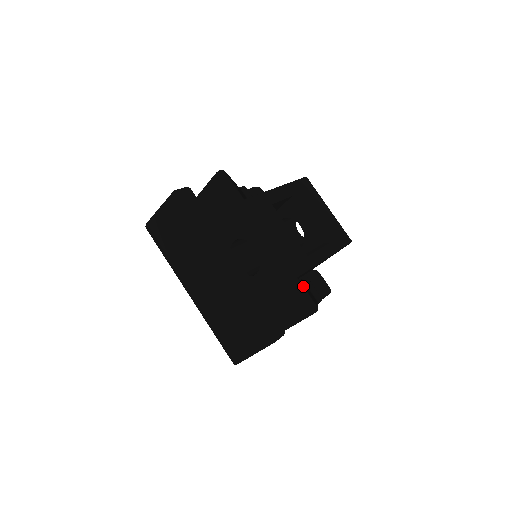
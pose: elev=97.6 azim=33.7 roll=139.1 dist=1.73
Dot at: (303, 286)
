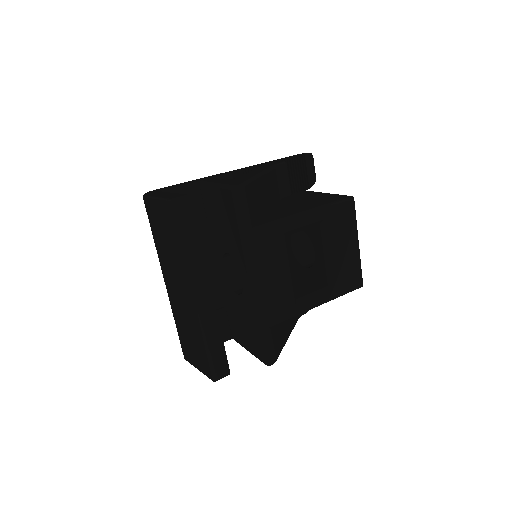
Dot at: (271, 337)
